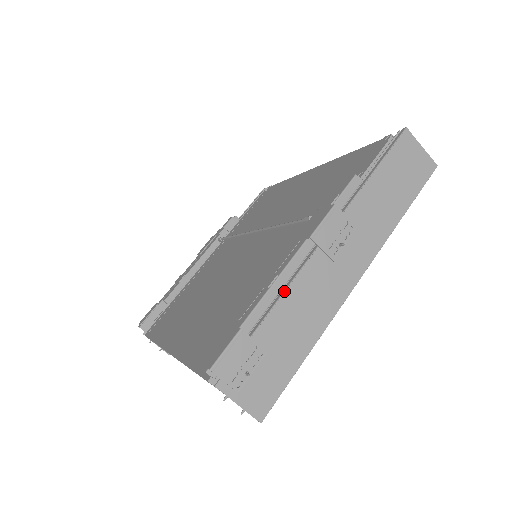
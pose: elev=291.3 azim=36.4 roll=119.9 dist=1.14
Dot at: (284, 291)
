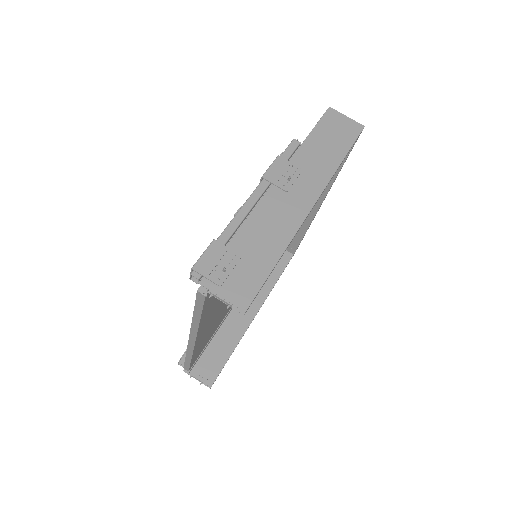
Dot at: (249, 216)
